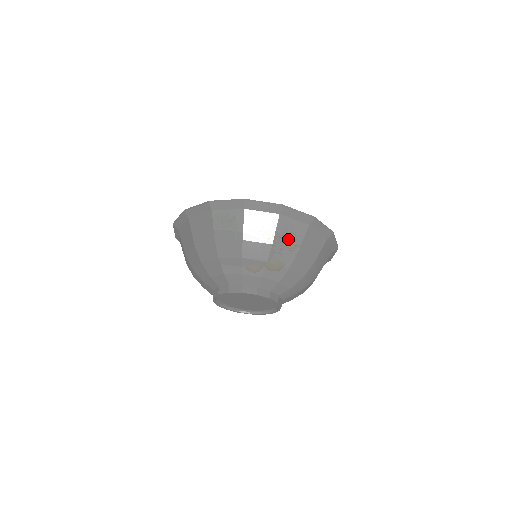
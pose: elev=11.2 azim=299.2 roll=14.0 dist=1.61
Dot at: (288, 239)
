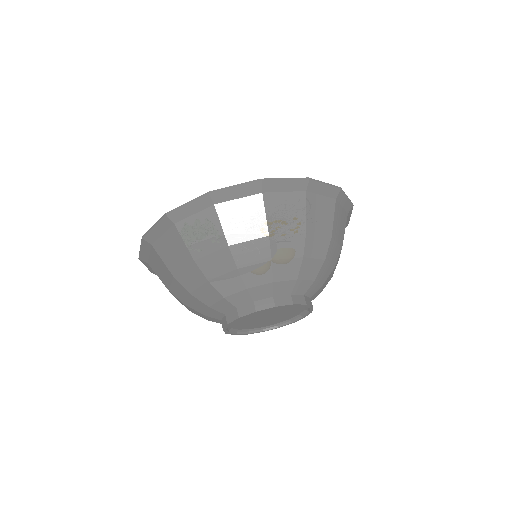
Dot at: (286, 220)
